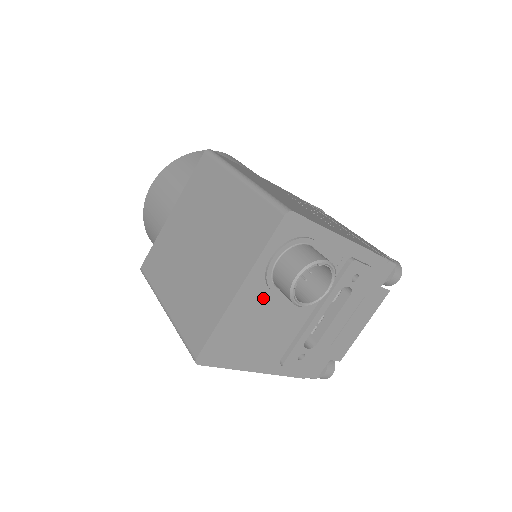
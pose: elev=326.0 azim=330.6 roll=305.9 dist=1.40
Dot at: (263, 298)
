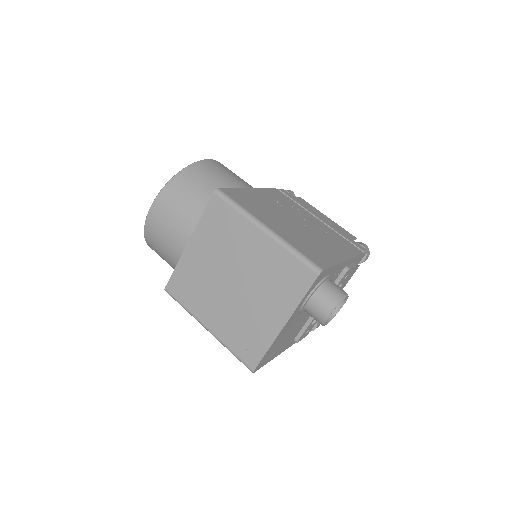
Dot at: (295, 319)
